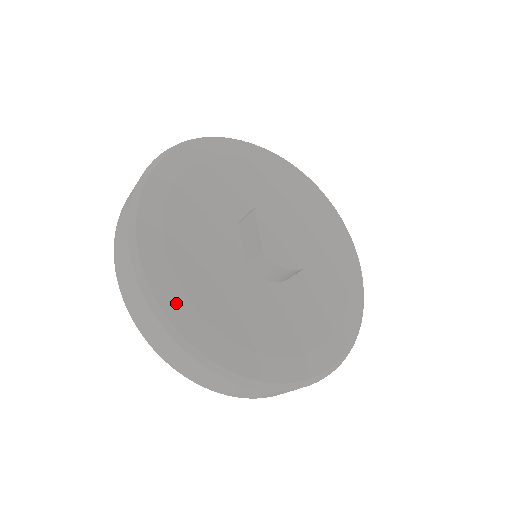
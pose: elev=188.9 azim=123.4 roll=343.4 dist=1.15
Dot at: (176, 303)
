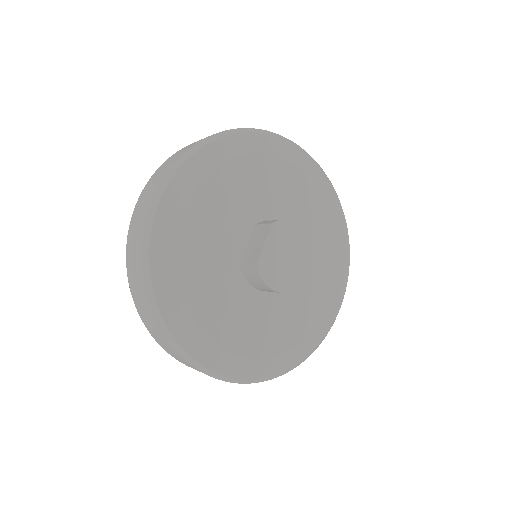
Dot at: (164, 271)
